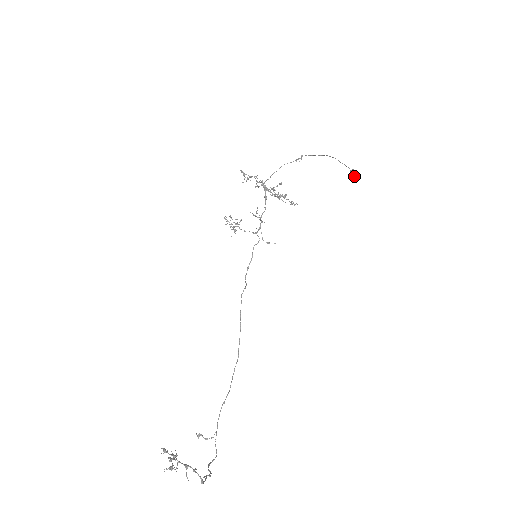
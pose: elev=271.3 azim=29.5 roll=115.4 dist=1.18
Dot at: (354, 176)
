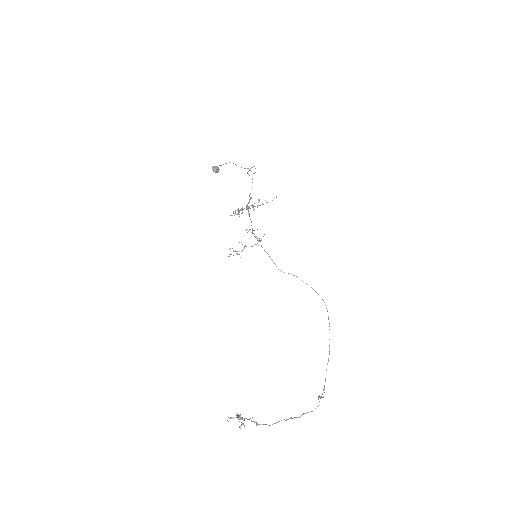
Dot at: (213, 171)
